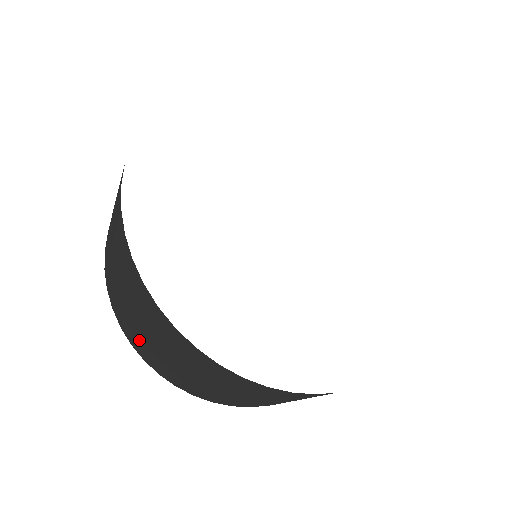
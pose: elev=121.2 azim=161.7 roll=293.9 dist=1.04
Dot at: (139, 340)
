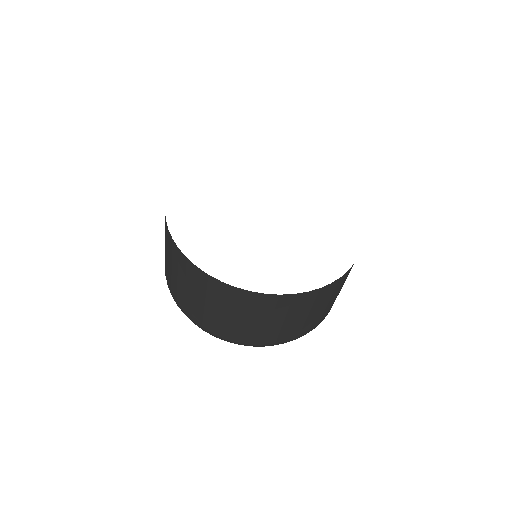
Dot at: (178, 293)
